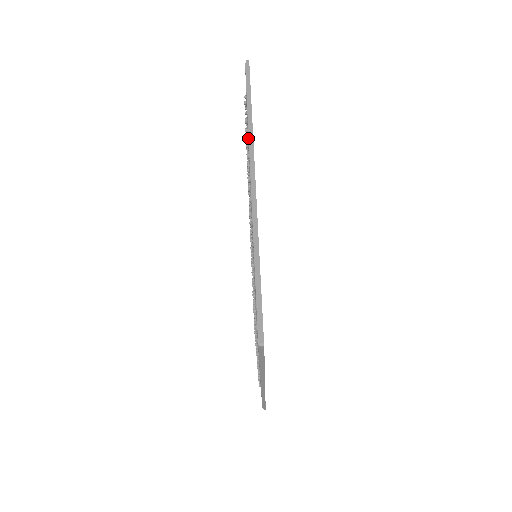
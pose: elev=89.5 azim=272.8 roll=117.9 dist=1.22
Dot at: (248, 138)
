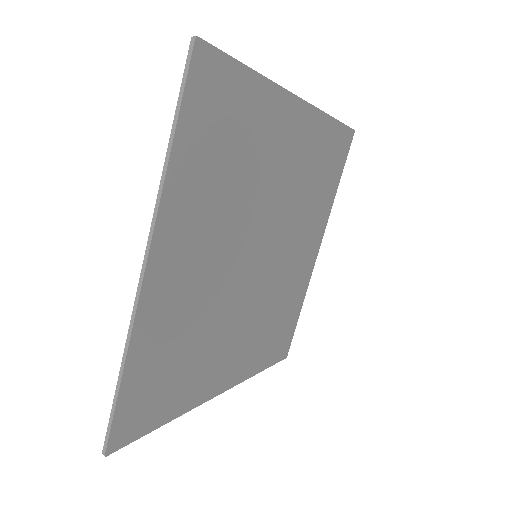
Dot at: occluded
